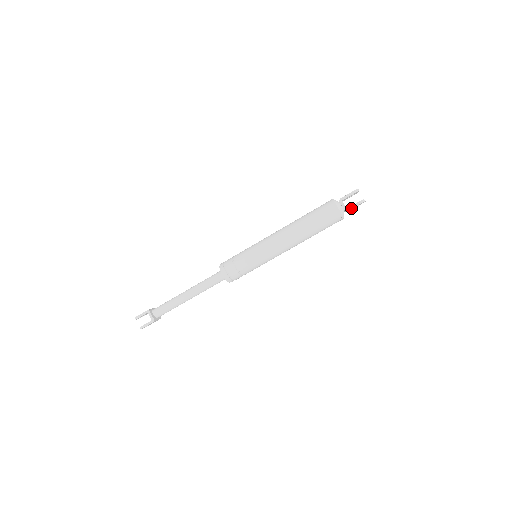
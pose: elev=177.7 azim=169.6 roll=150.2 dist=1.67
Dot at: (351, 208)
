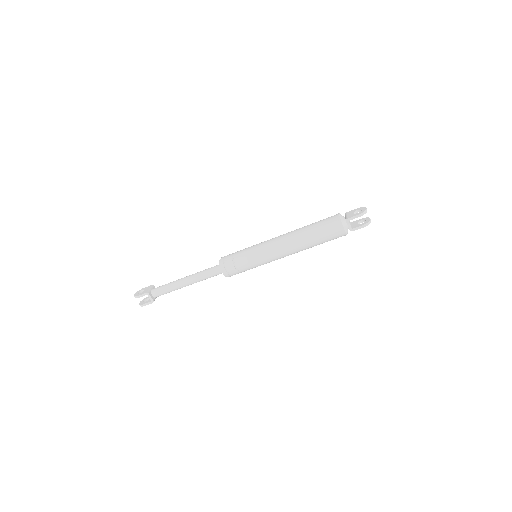
Dot at: (356, 229)
